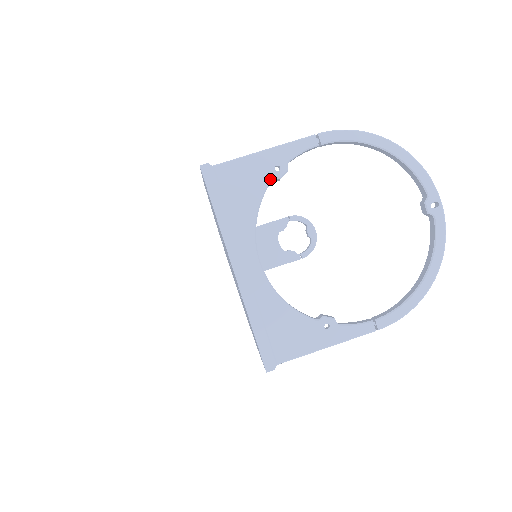
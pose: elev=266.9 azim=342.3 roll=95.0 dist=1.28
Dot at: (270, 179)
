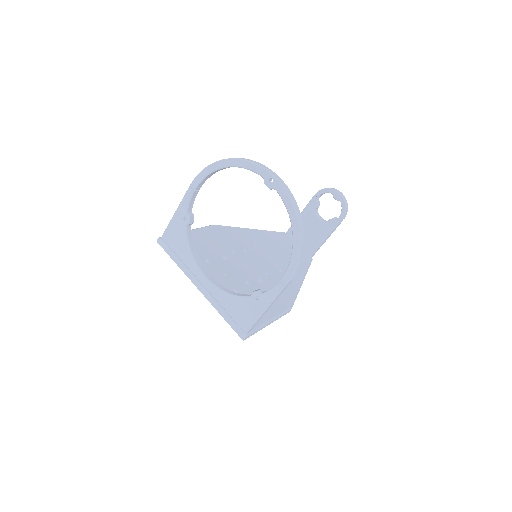
Dot at: (185, 227)
